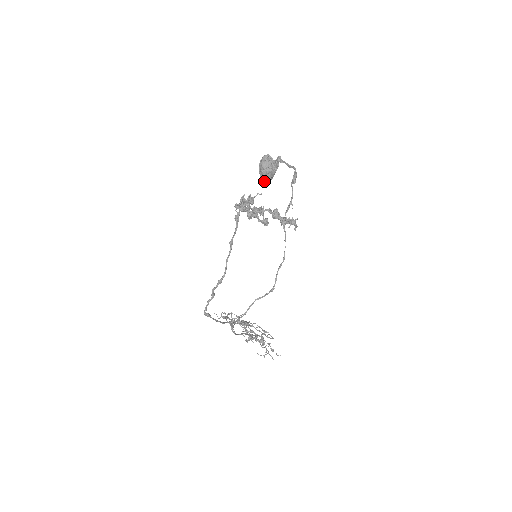
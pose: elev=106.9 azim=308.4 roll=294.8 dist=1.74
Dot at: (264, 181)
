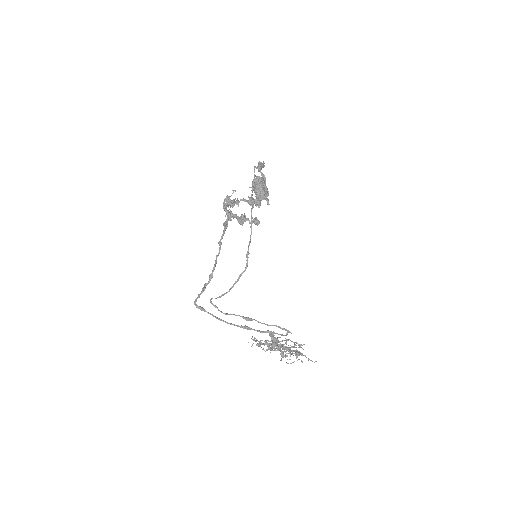
Dot at: (261, 200)
